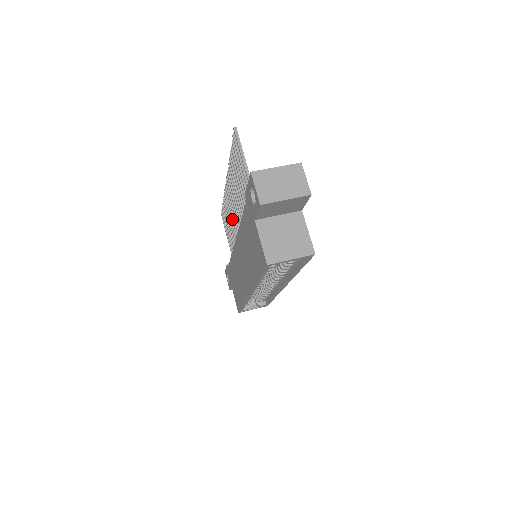
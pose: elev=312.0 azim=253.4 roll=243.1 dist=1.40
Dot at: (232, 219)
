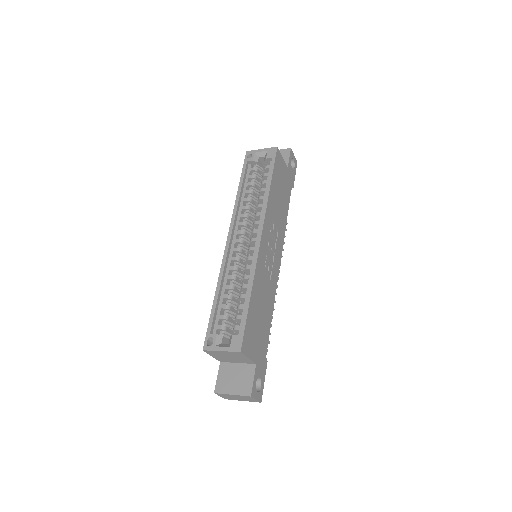
Dot at: occluded
